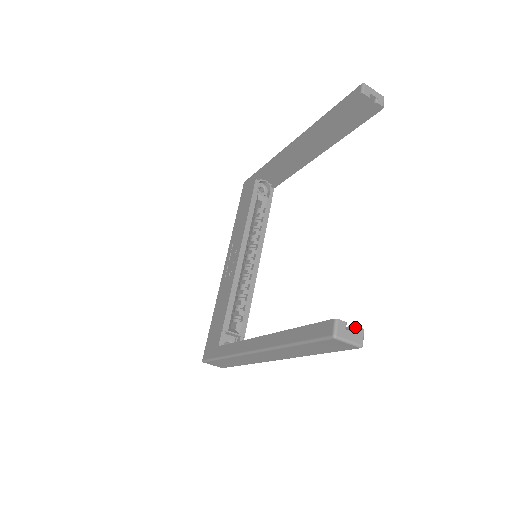
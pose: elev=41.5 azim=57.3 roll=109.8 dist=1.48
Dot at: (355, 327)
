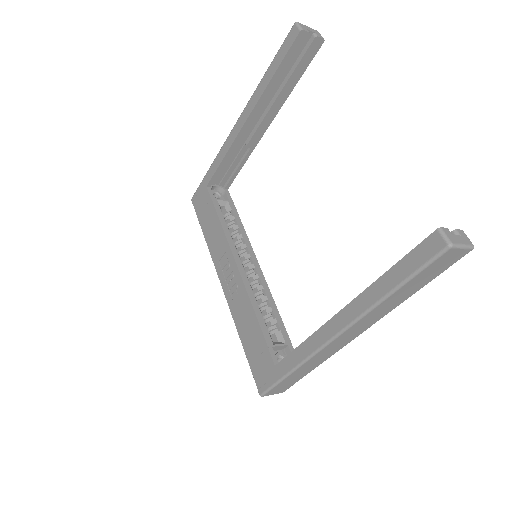
Dot at: (456, 230)
